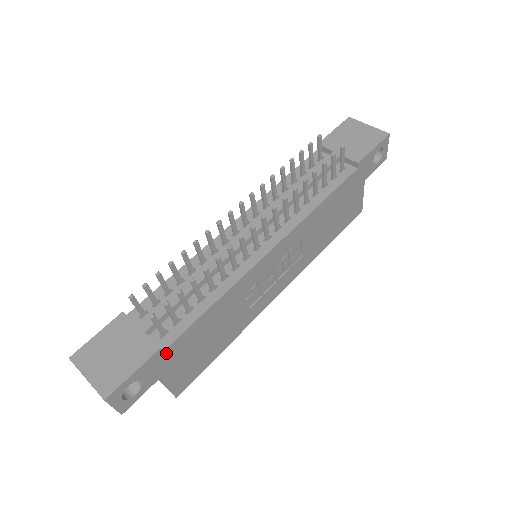
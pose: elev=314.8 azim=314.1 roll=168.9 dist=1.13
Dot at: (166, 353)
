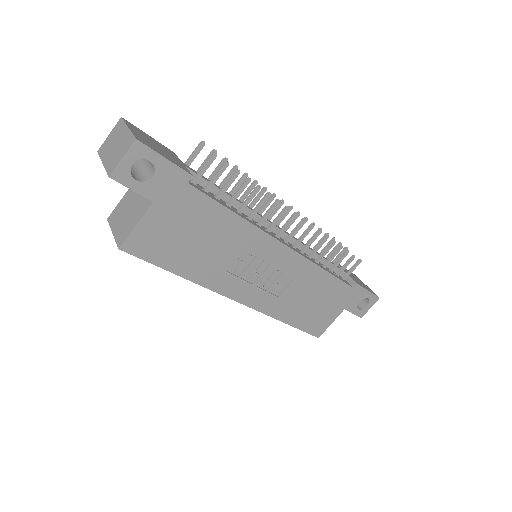
Dot at: (185, 189)
